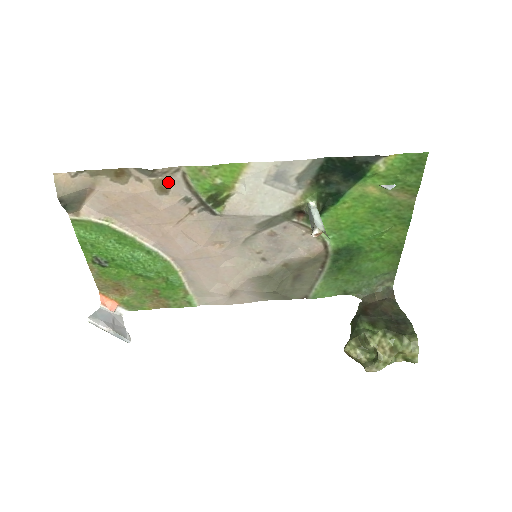
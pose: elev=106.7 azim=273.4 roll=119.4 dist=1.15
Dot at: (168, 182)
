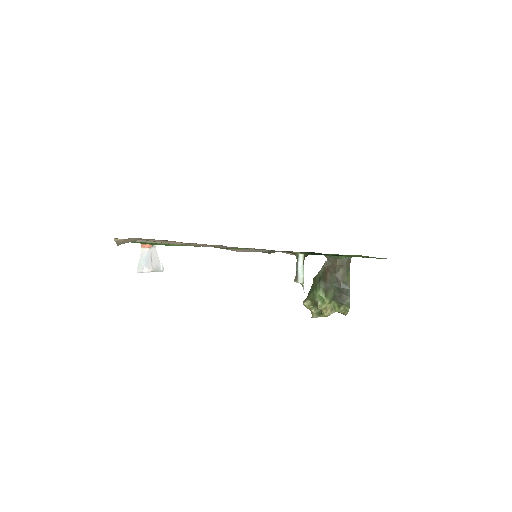
Dot at: occluded
